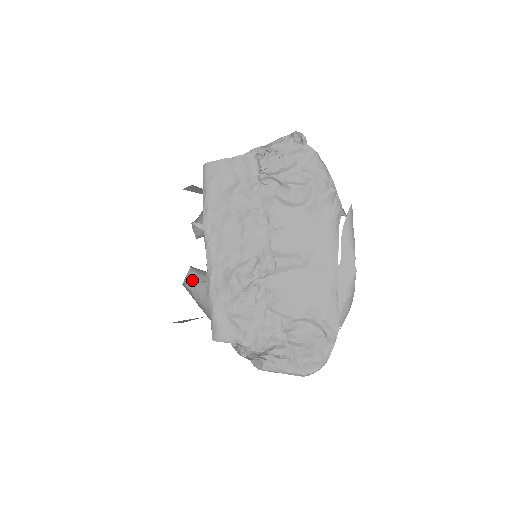
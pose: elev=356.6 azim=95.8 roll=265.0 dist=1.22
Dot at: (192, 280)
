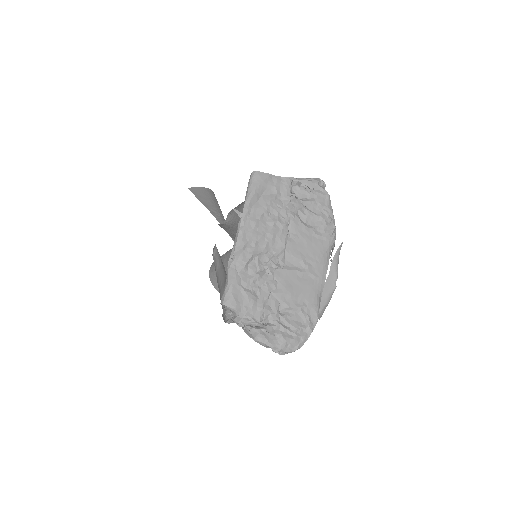
Dot at: (215, 253)
